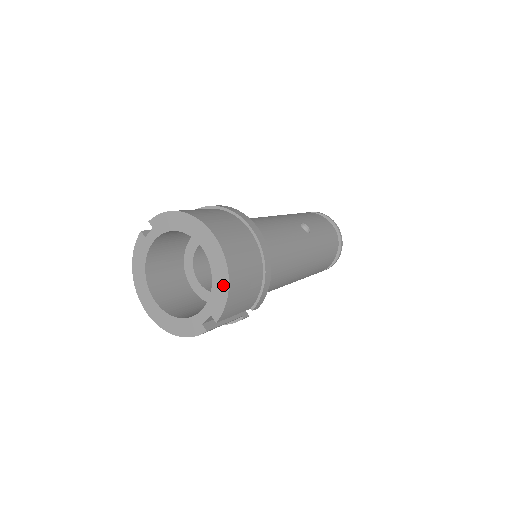
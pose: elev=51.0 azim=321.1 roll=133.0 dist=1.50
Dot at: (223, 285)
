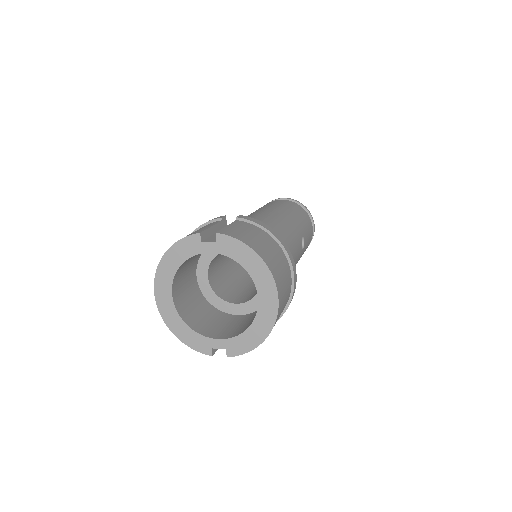
Dot at: (256, 339)
